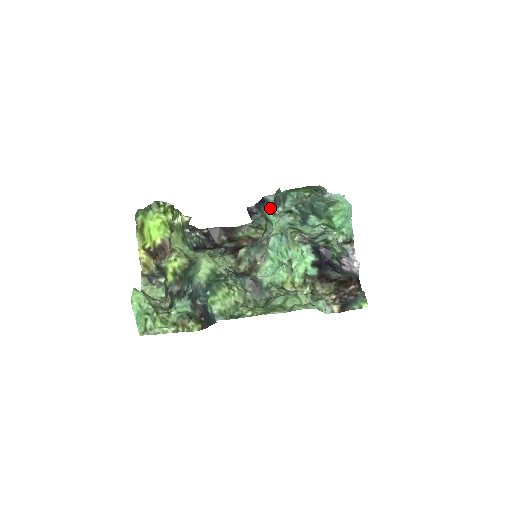
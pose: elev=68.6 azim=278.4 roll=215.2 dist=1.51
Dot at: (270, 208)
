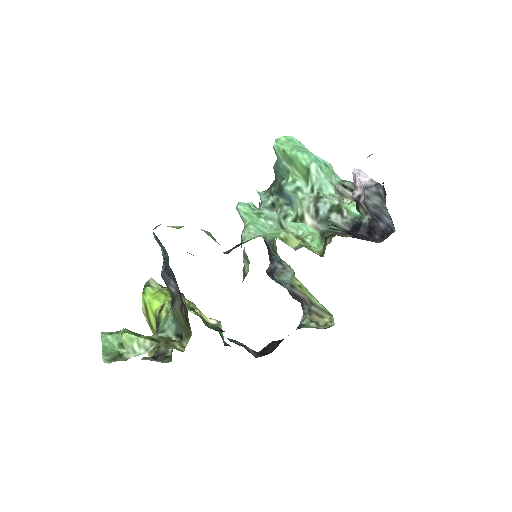
Dot at: occluded
